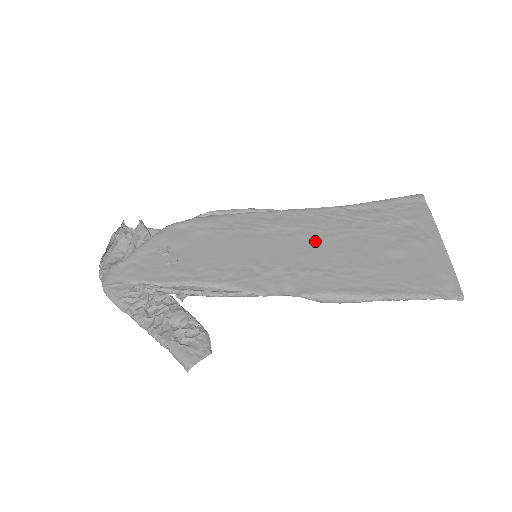
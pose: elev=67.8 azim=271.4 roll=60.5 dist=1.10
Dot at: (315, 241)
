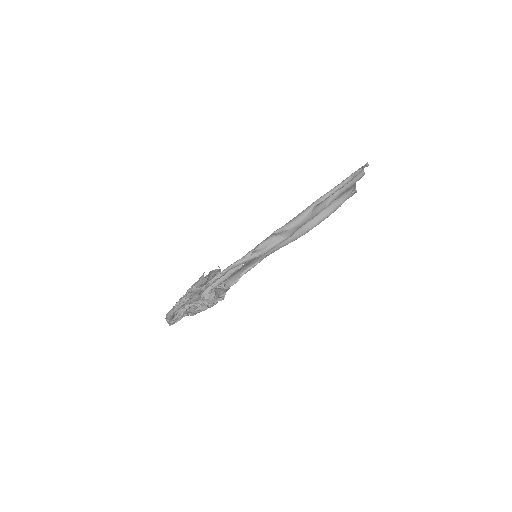
Dot at: occluded
